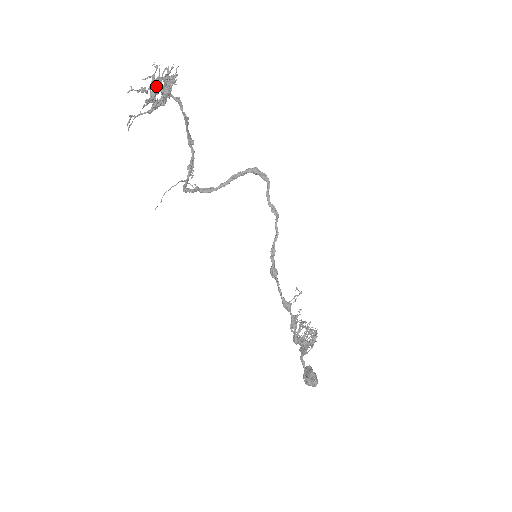
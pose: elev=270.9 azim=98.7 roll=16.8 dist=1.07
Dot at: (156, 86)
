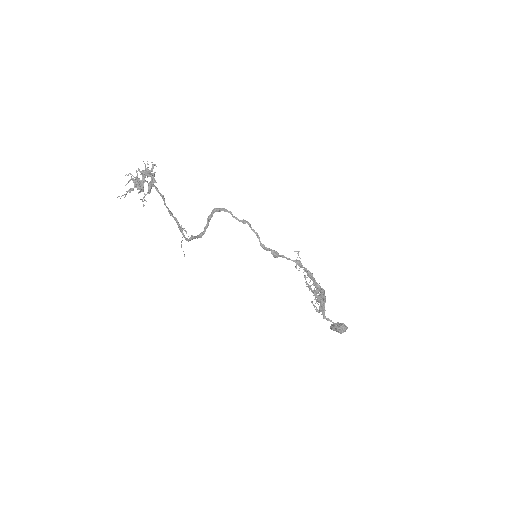
Dot at: (138, 183)
